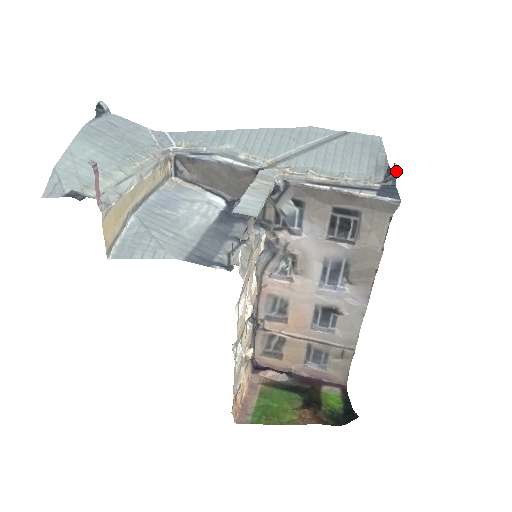
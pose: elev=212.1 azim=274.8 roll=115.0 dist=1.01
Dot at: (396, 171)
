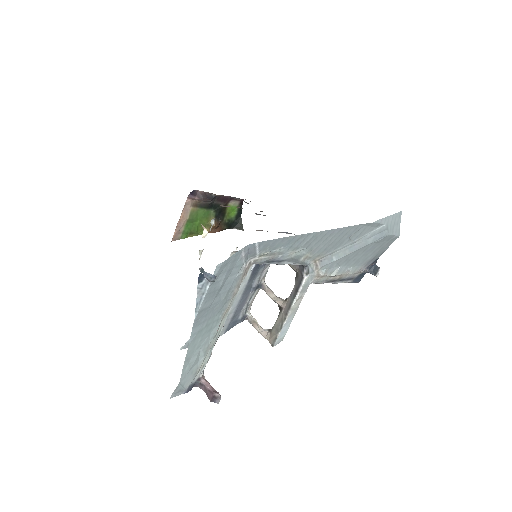
Dot at: (374, 275)
